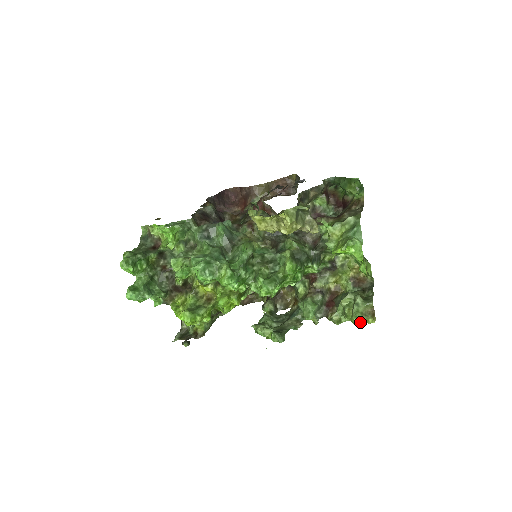
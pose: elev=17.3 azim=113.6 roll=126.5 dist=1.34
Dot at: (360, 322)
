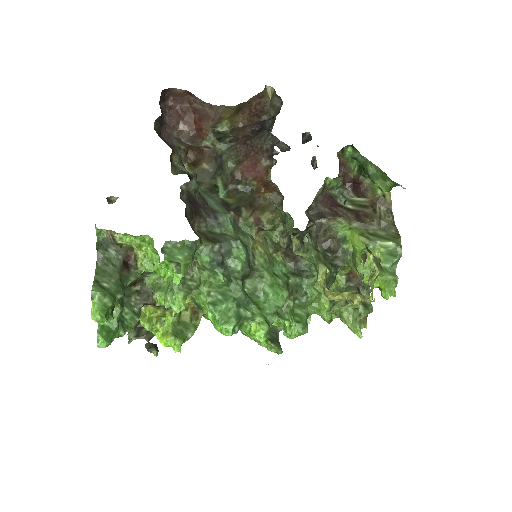
Dot at: occluded
